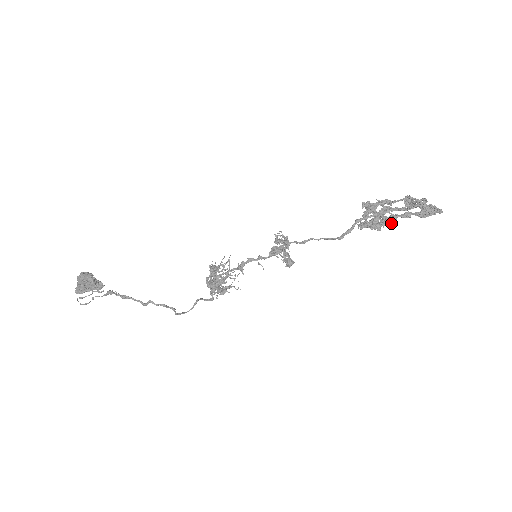
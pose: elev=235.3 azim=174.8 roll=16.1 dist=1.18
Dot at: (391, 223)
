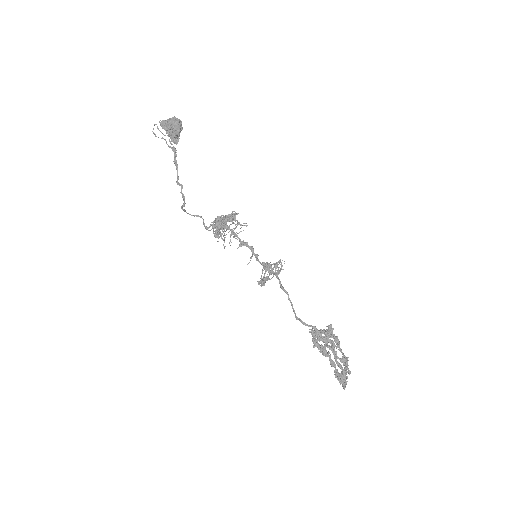
Dot at: (322, 354)
